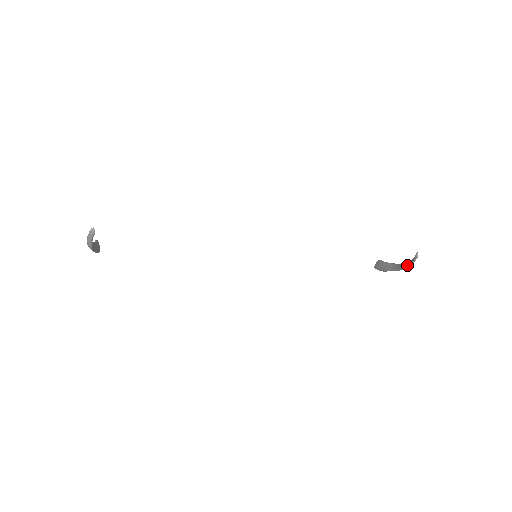
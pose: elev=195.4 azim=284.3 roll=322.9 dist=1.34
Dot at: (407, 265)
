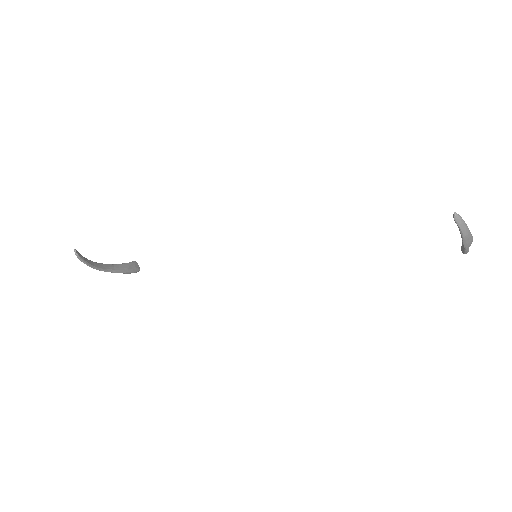
Dot at: (461, 237)
